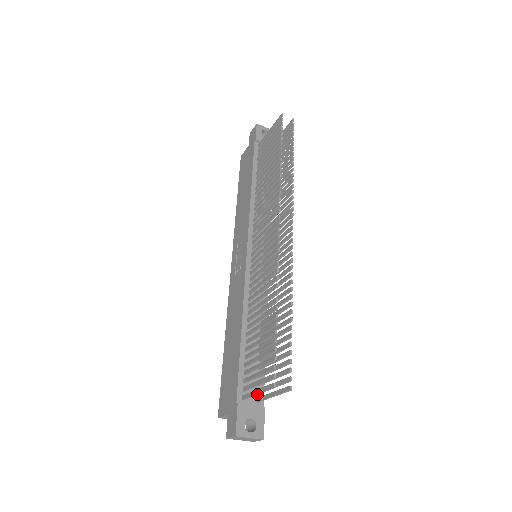
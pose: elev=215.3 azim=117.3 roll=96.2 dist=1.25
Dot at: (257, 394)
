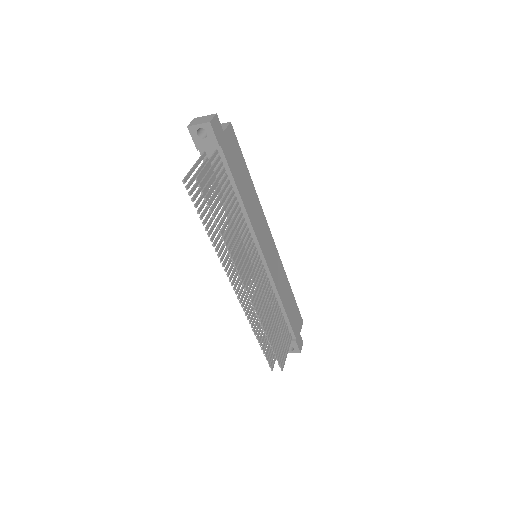
Dot at: occluded
